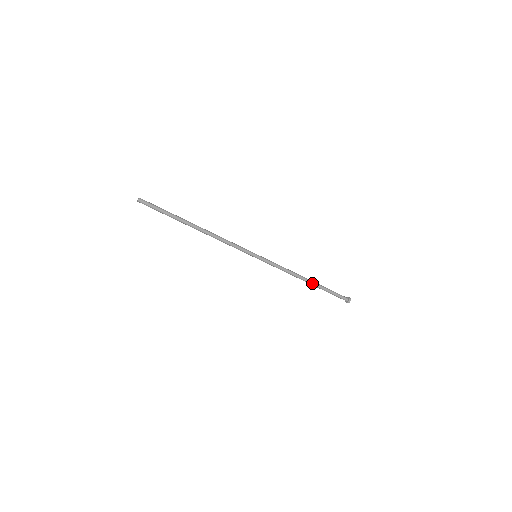
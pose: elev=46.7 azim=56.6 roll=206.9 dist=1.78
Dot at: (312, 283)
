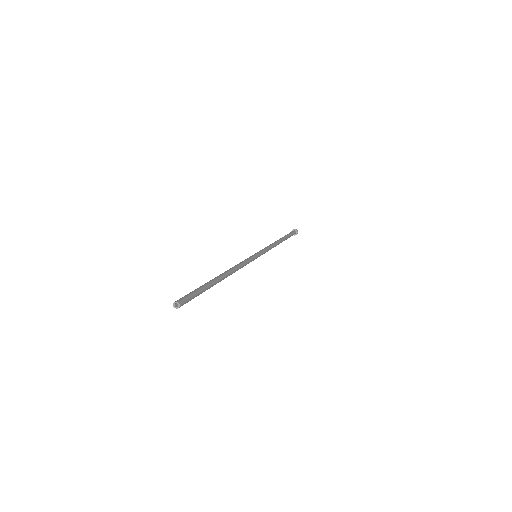
Dot at: (281, 242)
